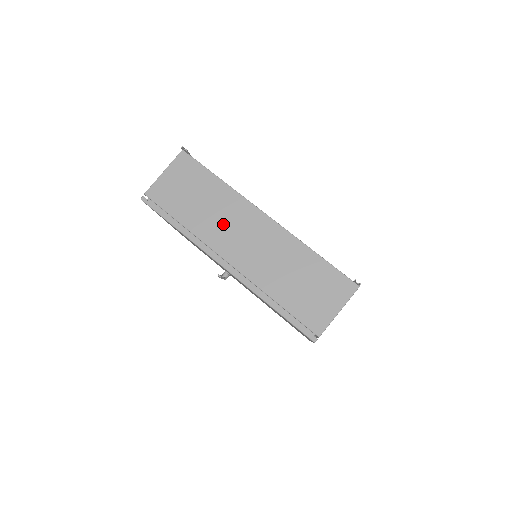
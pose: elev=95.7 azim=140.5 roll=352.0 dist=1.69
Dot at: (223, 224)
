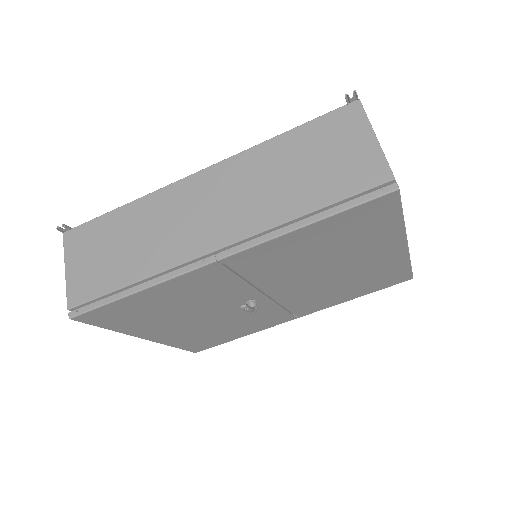
Dot at: (170, 230)
